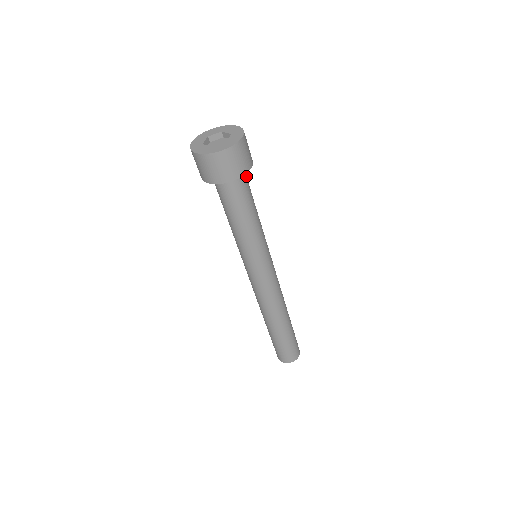
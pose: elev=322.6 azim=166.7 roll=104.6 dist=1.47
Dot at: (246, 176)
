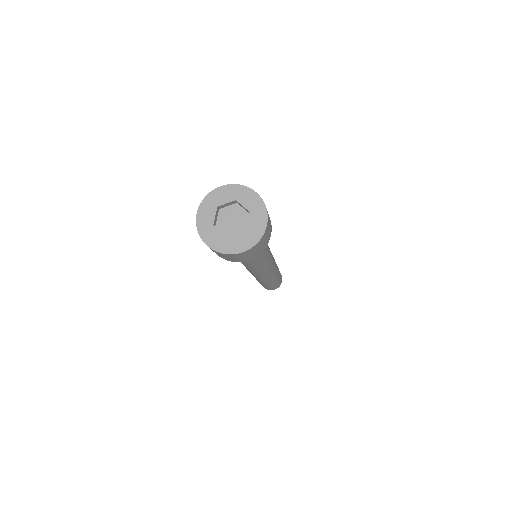
Dot at: occluded
